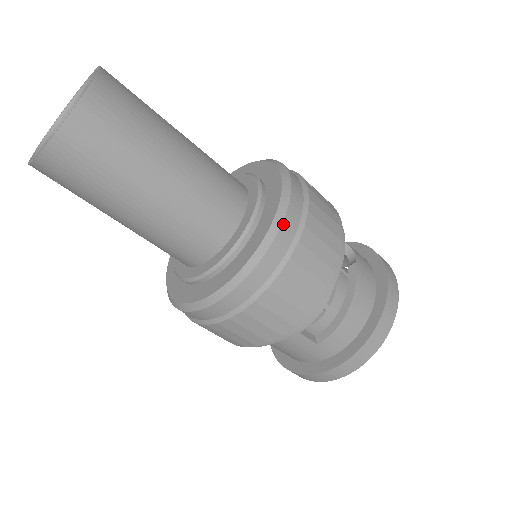
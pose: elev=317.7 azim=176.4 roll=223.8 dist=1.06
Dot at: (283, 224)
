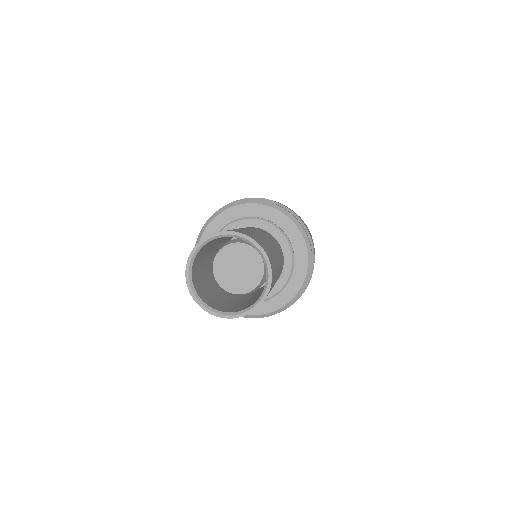
Dot at: occluded
